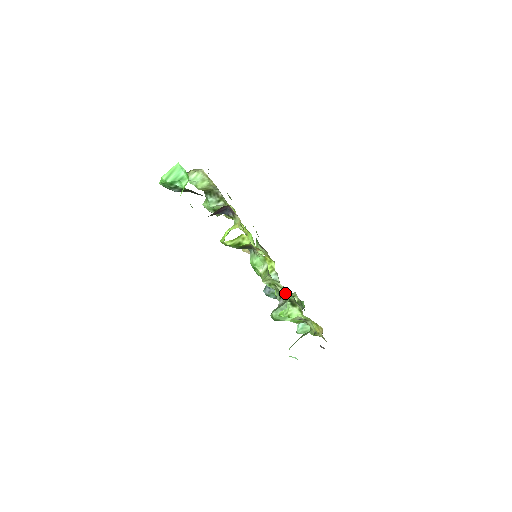
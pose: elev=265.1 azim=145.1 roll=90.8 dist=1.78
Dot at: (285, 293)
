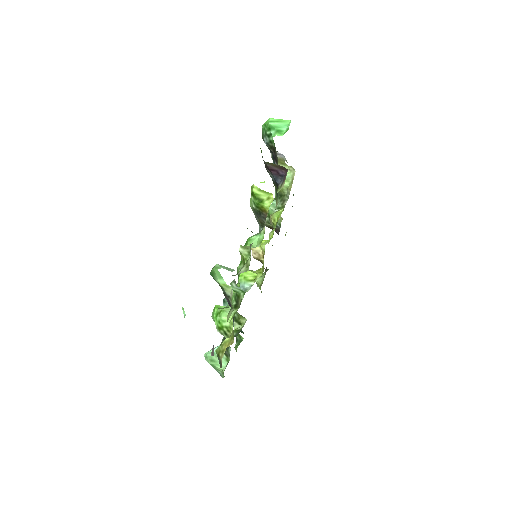
Dot at: (245, 270)
